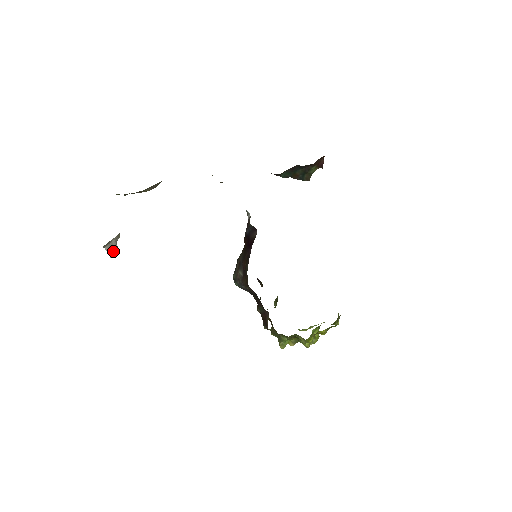
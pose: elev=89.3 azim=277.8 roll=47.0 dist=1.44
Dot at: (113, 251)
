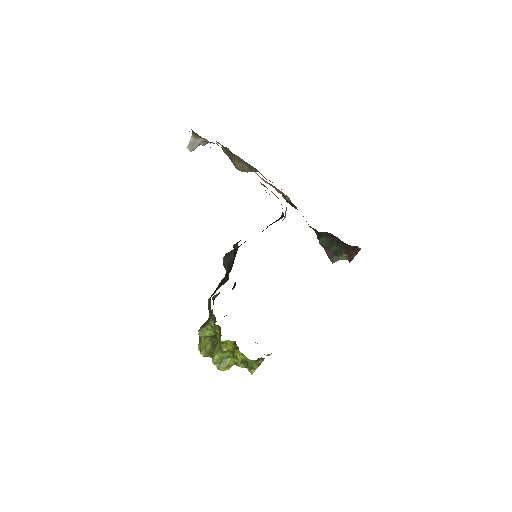
Dot at: (192, 146)
